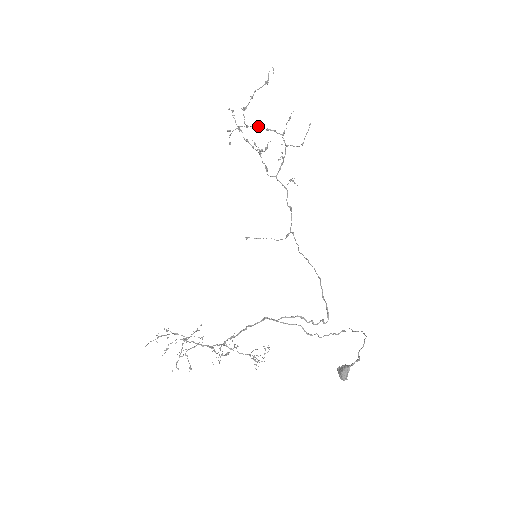
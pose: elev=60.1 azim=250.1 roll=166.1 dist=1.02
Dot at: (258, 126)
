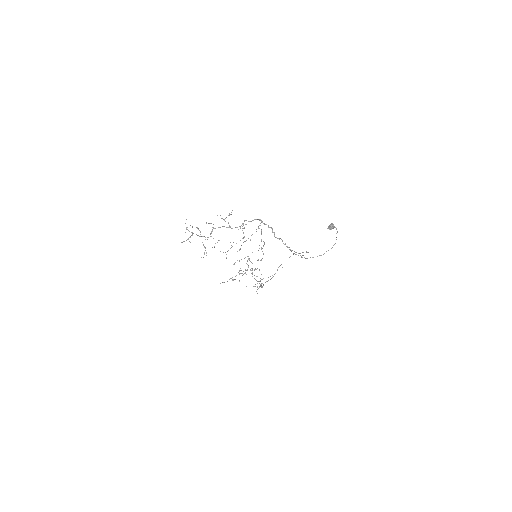
Dot at: occluded
